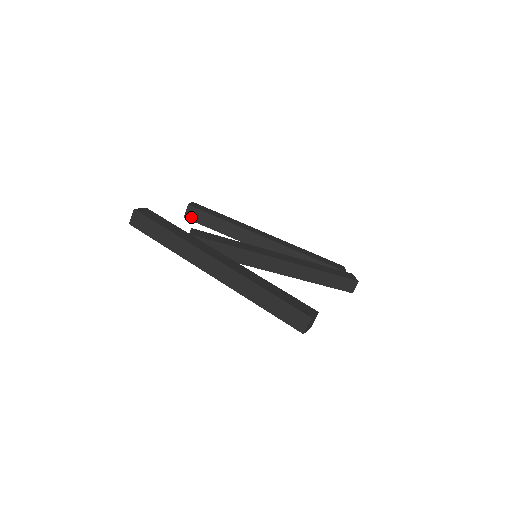
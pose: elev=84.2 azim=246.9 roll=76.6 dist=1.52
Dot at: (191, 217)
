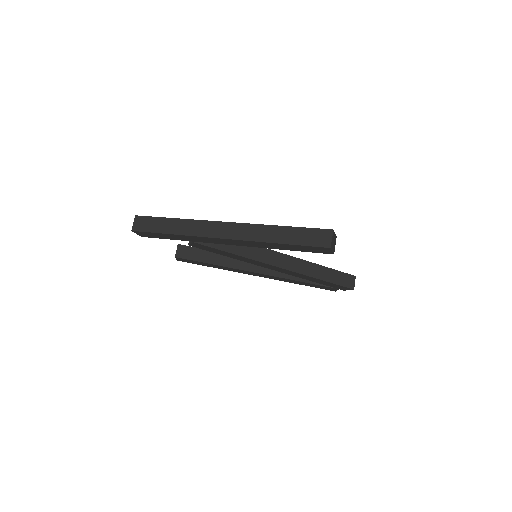
Dot at: (182, 255)
